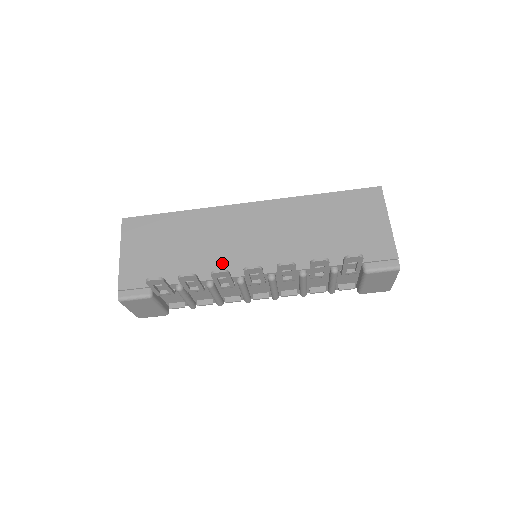
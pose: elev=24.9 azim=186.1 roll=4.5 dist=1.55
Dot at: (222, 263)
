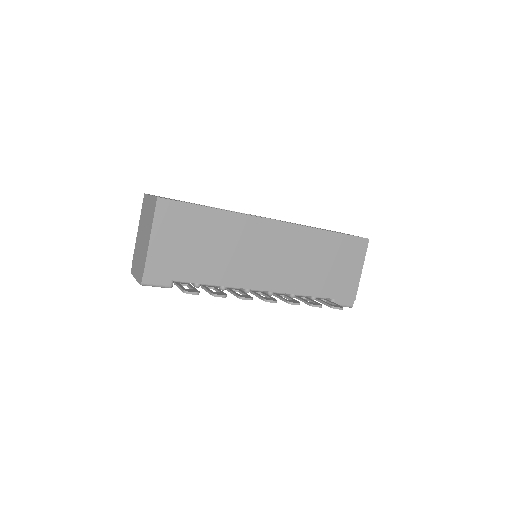
Dot at: (240, 274)
